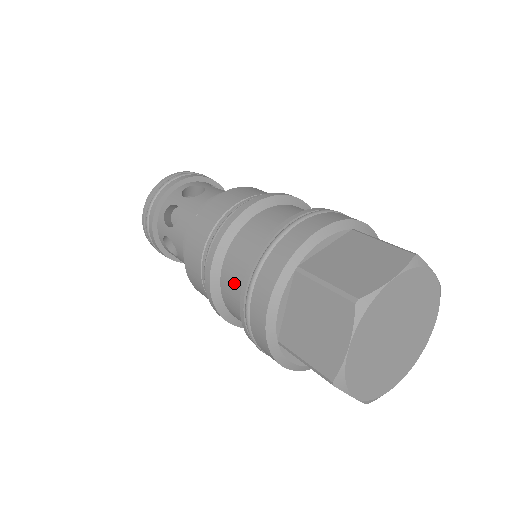
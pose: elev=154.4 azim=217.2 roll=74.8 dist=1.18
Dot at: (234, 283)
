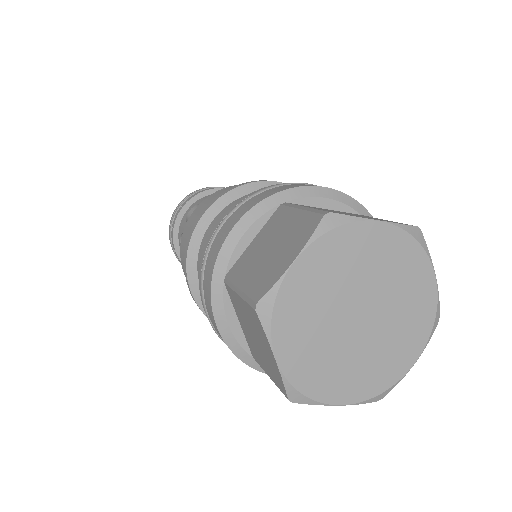
Dot at: occluded
